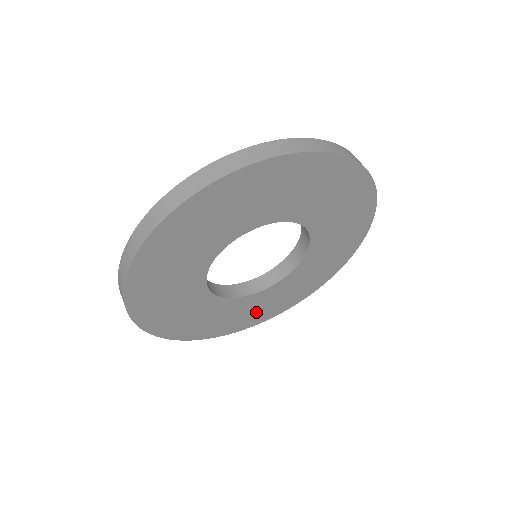
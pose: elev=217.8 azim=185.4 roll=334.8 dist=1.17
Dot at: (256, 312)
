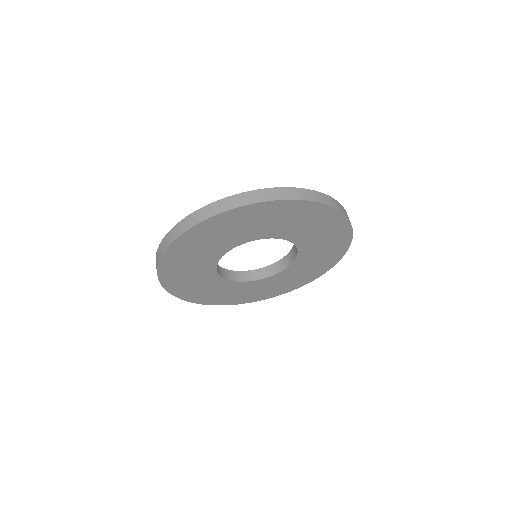
Dot at: (254, 293)
